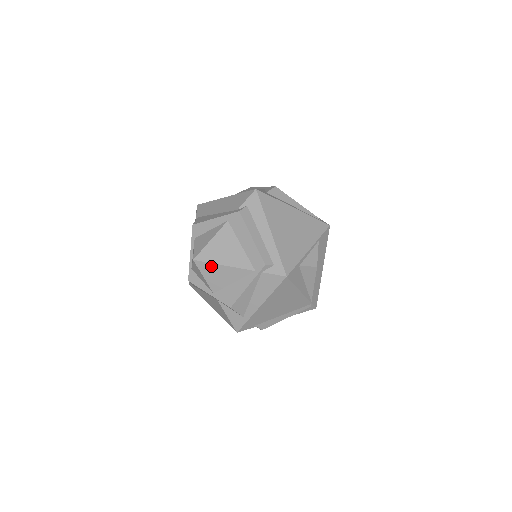
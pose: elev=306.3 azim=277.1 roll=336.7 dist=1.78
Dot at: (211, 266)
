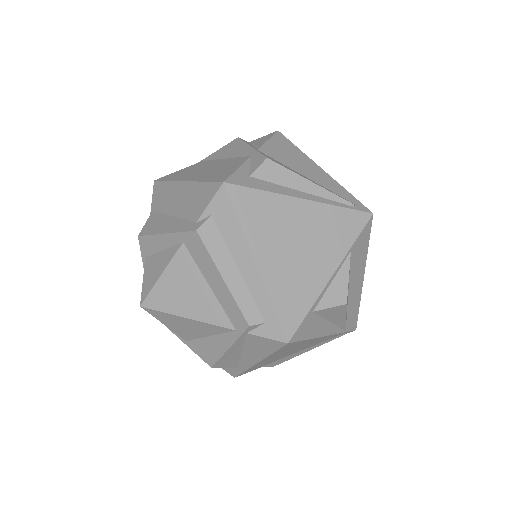
Dot at: (168, 316)
